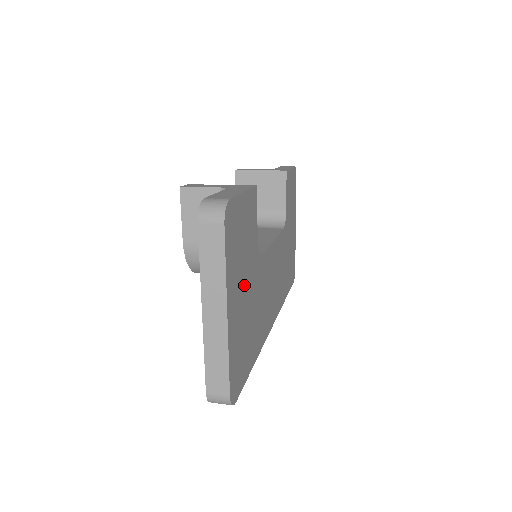
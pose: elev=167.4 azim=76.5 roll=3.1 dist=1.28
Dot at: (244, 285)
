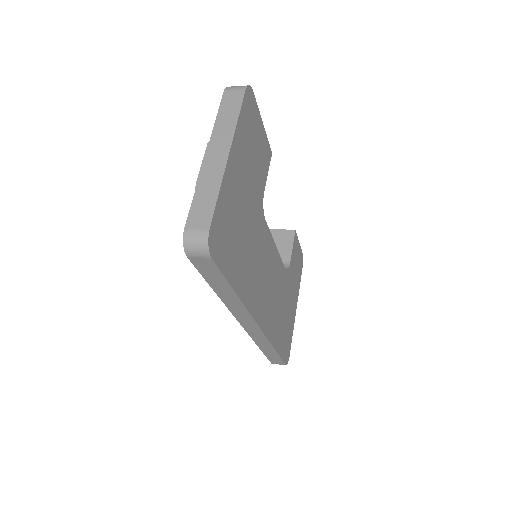
Dot at: (246, 185)
